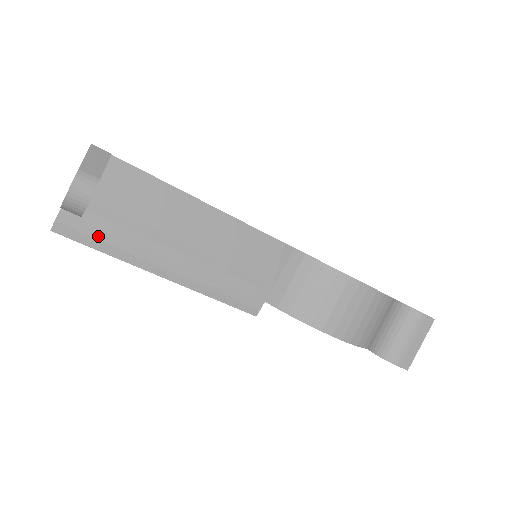
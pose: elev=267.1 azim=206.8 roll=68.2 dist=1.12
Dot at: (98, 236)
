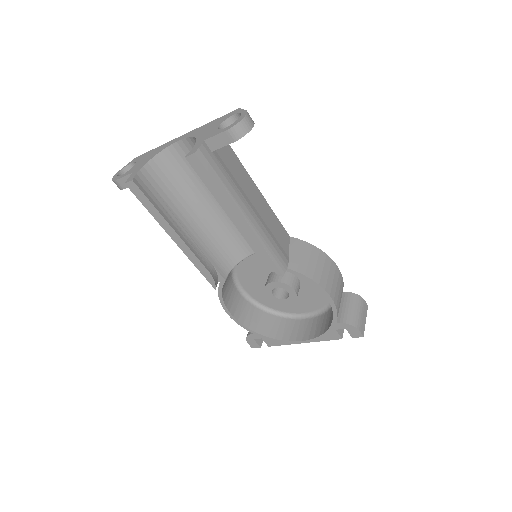
Dot at: (217, 172)
